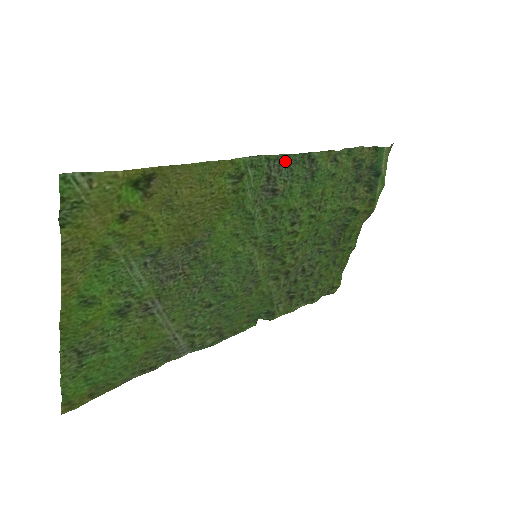
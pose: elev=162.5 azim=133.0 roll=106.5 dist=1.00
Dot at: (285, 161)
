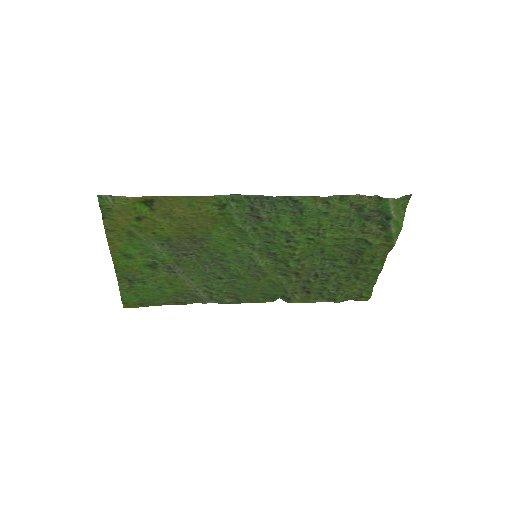
Dot at: (266, 200)
